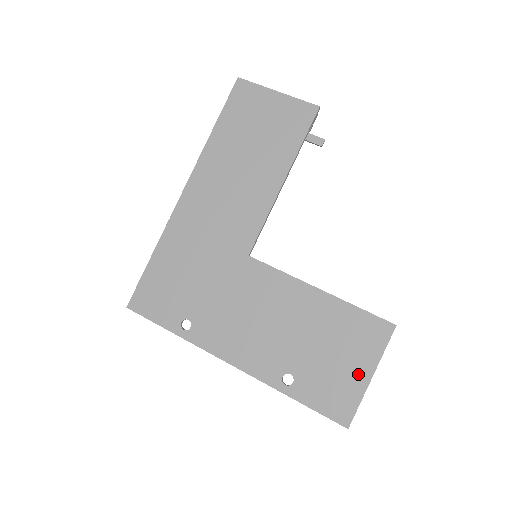
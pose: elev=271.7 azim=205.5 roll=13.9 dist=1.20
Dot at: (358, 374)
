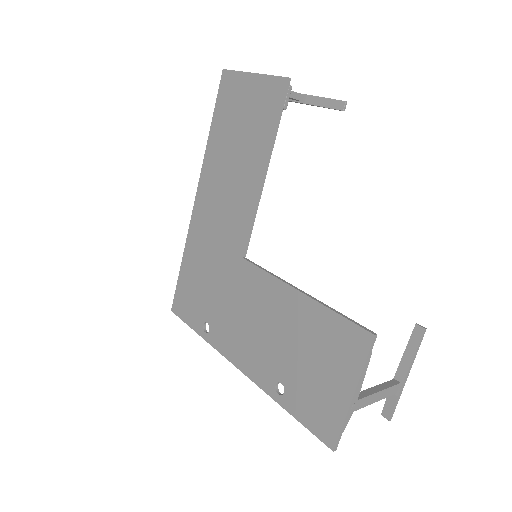
Dot at: (339, 391)
